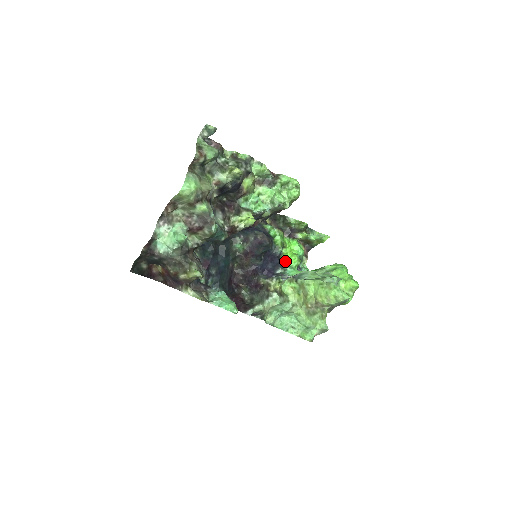
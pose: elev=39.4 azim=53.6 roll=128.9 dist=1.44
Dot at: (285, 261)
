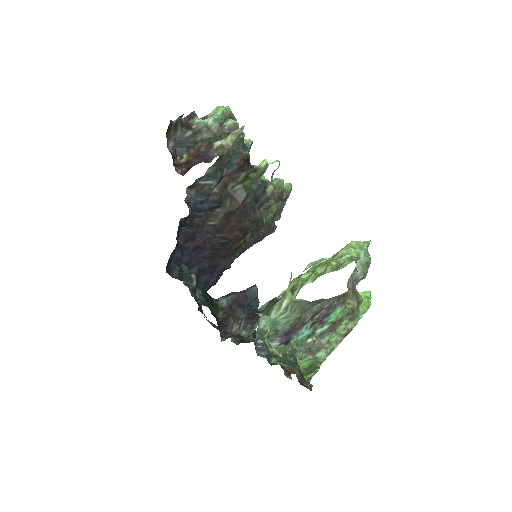
Dot at: occluded
